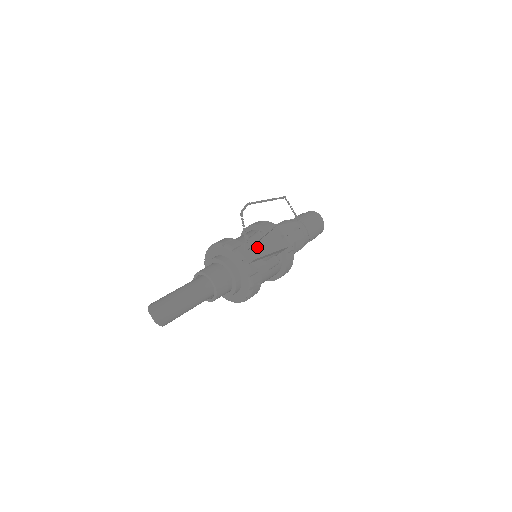
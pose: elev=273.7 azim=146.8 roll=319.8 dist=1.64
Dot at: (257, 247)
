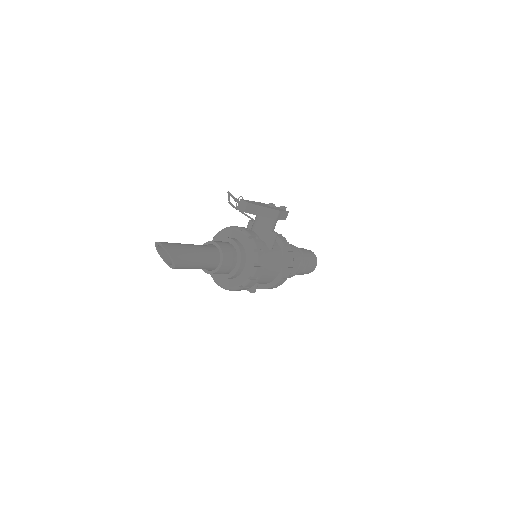
Dot at: (248, 201)
